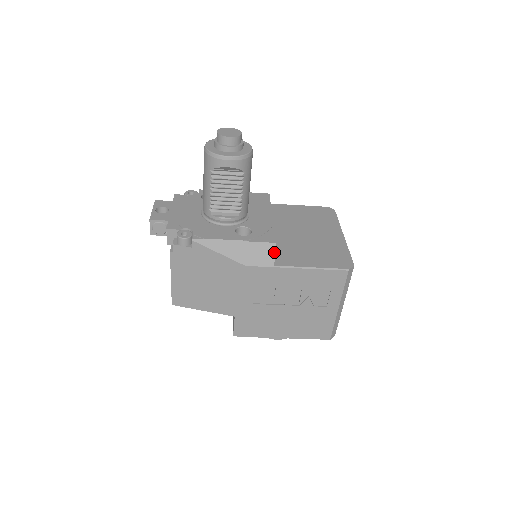
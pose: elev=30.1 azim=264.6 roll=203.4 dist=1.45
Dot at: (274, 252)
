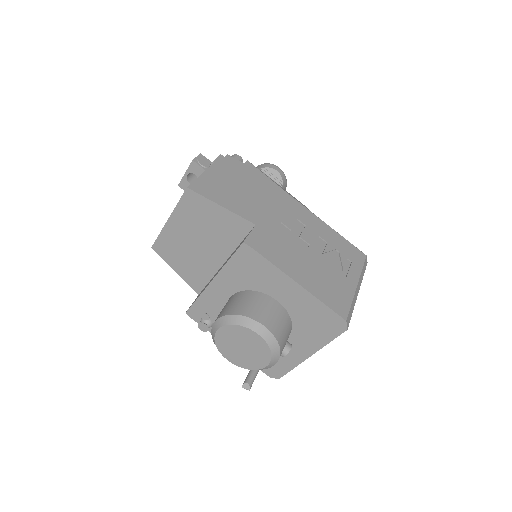
Dot at: occluded
